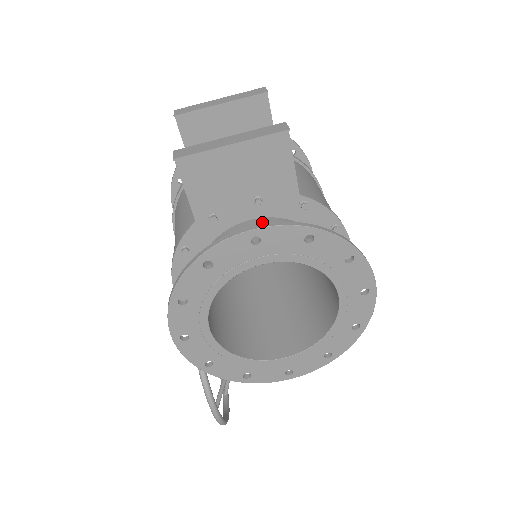
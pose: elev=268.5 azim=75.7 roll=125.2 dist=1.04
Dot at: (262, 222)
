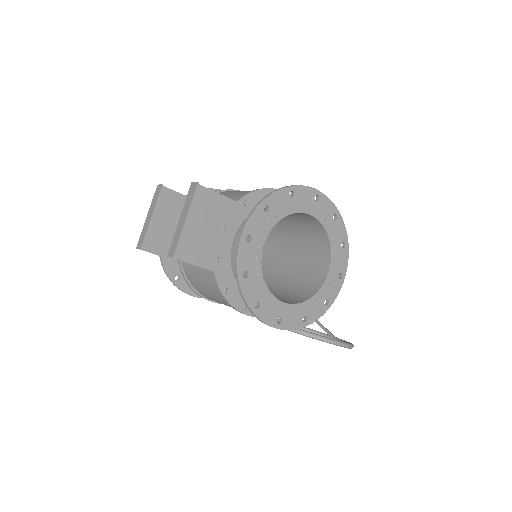
Dot at: (239, 233)
